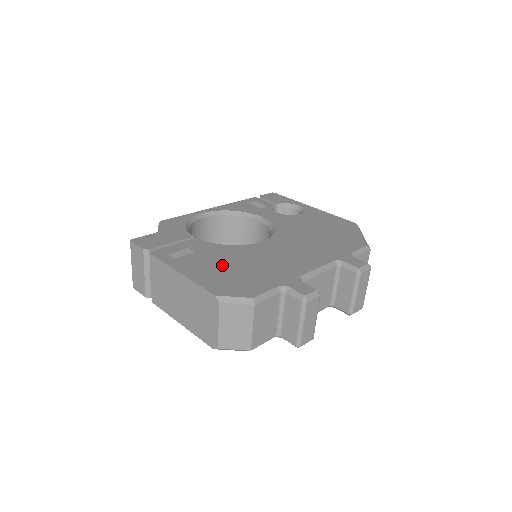
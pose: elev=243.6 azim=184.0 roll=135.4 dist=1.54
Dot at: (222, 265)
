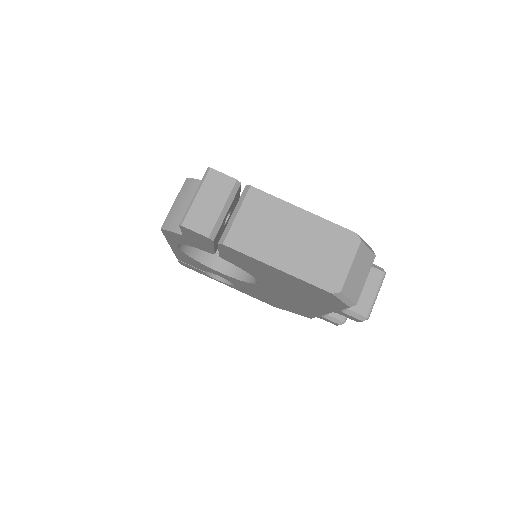
Dot at: occluded
